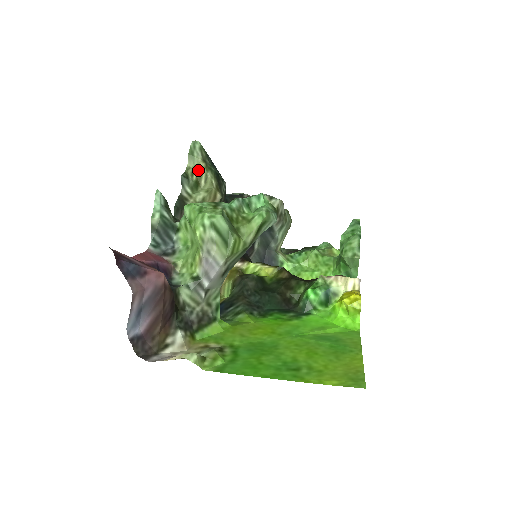
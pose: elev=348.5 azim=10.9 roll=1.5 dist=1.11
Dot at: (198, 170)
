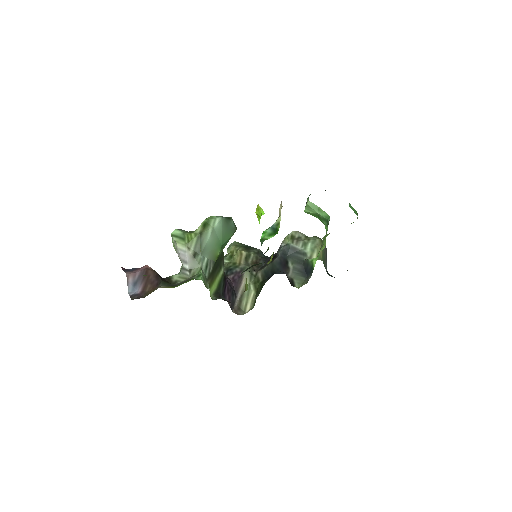
Dot at: (232, 251)
